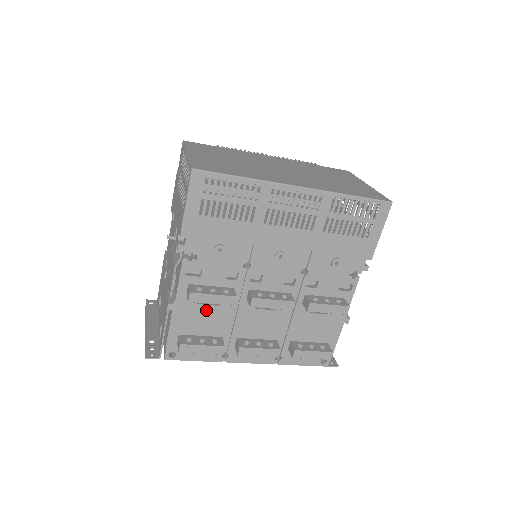
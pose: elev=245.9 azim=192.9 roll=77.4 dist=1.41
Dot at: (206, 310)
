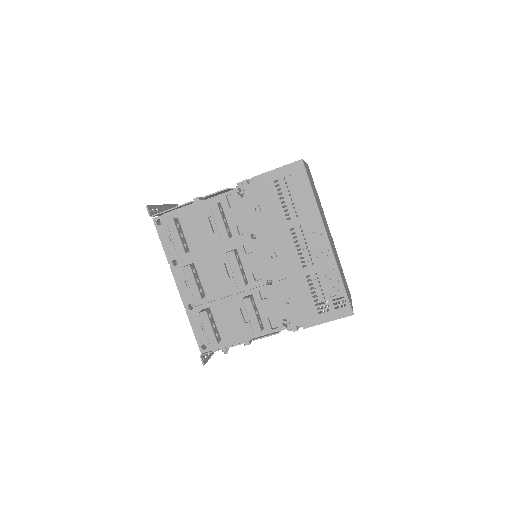
Dot at: (206, 227)
